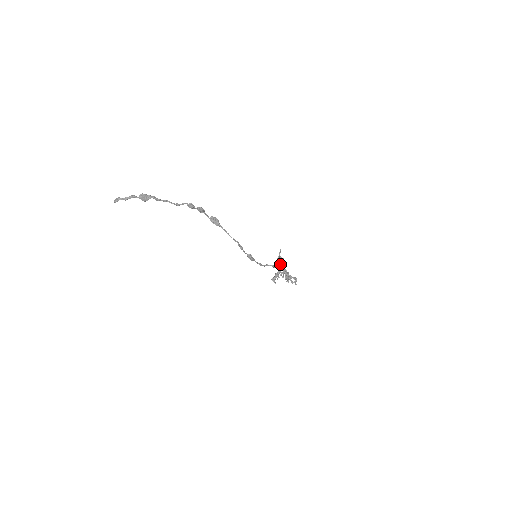
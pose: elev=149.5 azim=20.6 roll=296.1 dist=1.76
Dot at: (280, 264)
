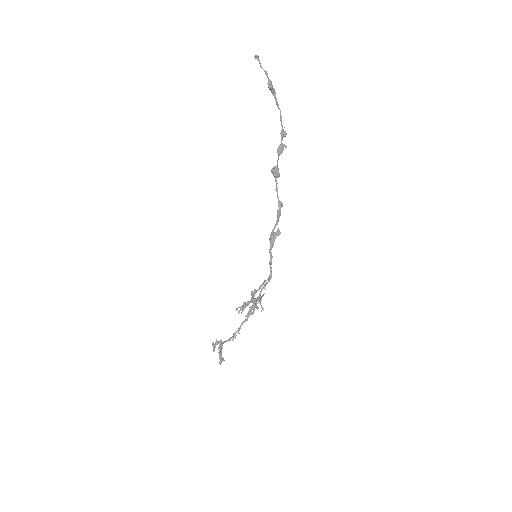
Dot at: occluded
